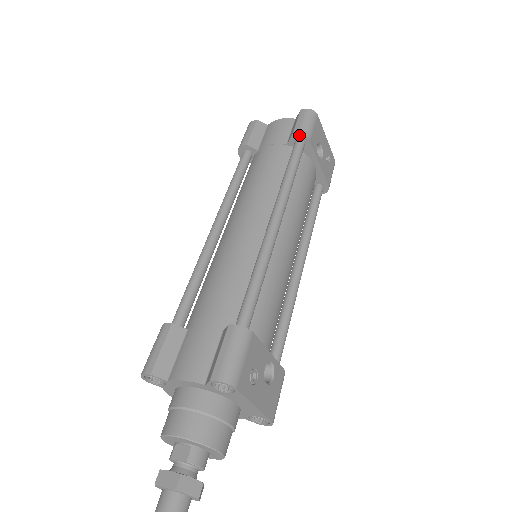
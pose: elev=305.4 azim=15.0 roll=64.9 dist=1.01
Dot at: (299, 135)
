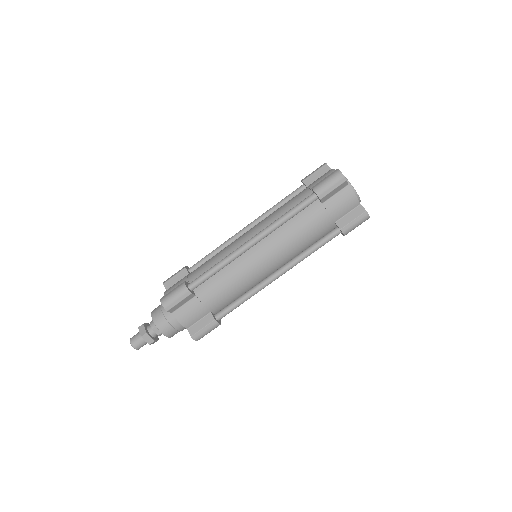
Dot at: (343, 233)
